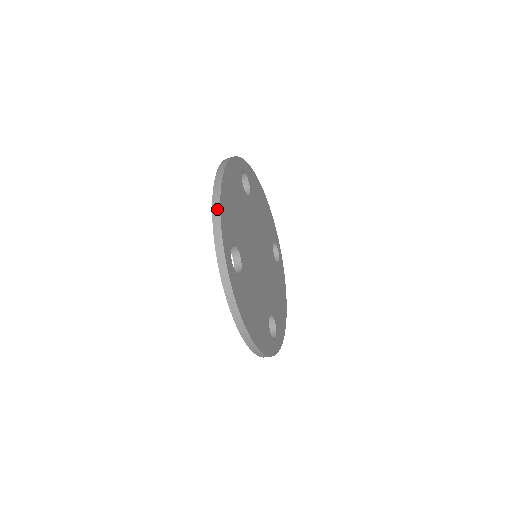
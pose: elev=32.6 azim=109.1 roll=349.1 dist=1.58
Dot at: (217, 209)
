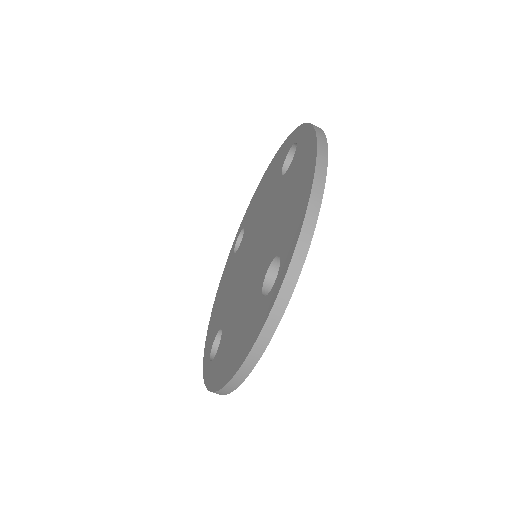
Dot at: (315, 210)
